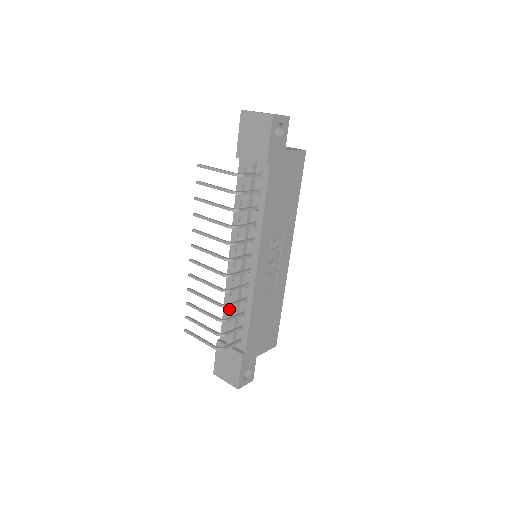
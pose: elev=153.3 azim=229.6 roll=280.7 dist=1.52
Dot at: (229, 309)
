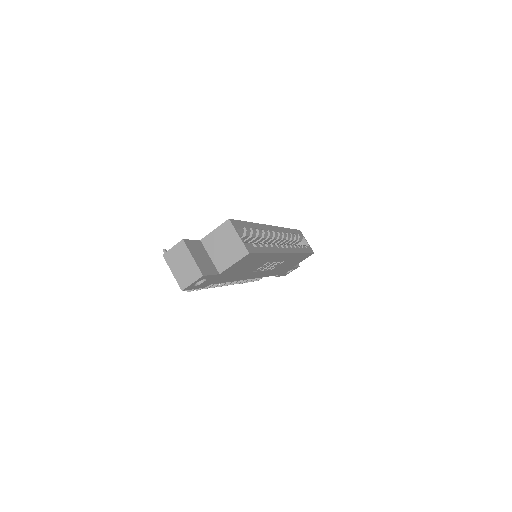
Dot at: occluded
